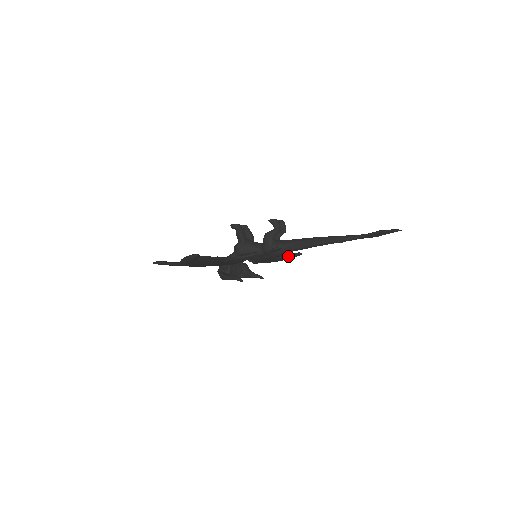
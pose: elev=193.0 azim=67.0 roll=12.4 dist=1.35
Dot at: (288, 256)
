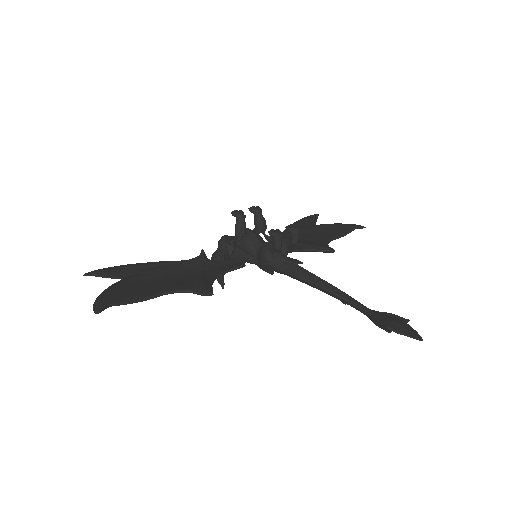
Dot at: (316, 251)
